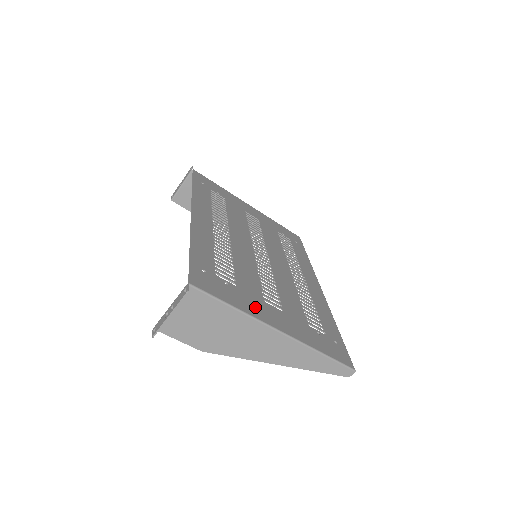
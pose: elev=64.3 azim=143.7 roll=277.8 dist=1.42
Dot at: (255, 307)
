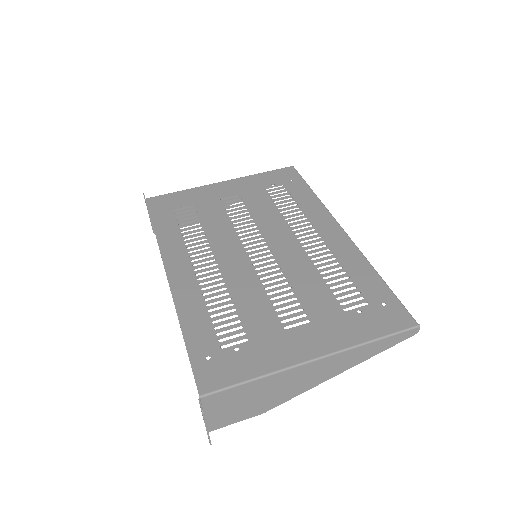
Dot at: (278, 352)
